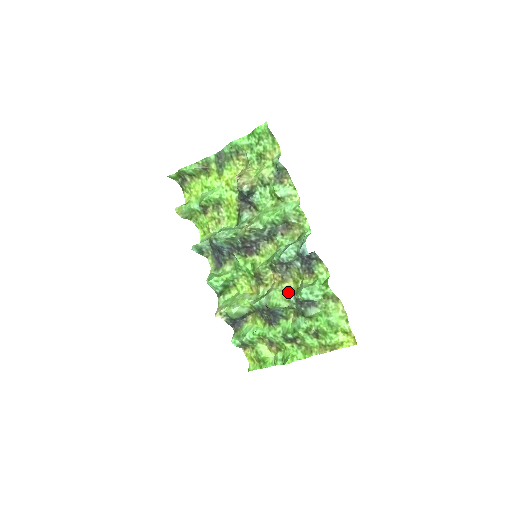
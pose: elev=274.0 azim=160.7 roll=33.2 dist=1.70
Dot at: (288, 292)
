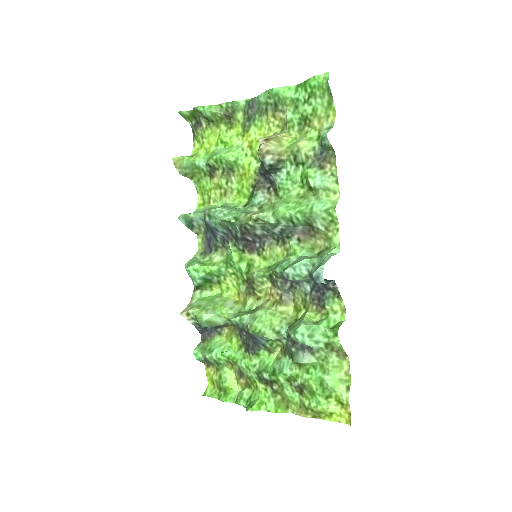
Dot at: (281, 320)
